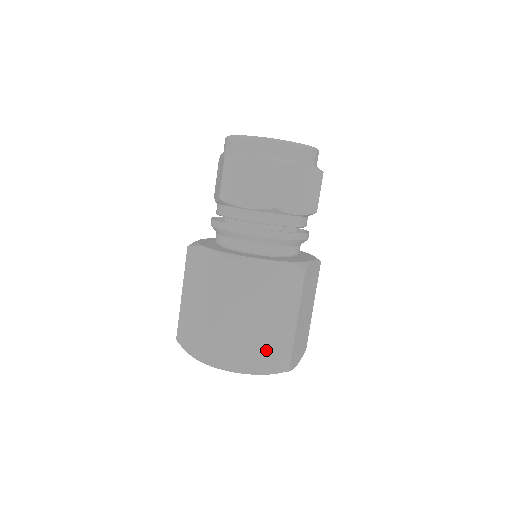
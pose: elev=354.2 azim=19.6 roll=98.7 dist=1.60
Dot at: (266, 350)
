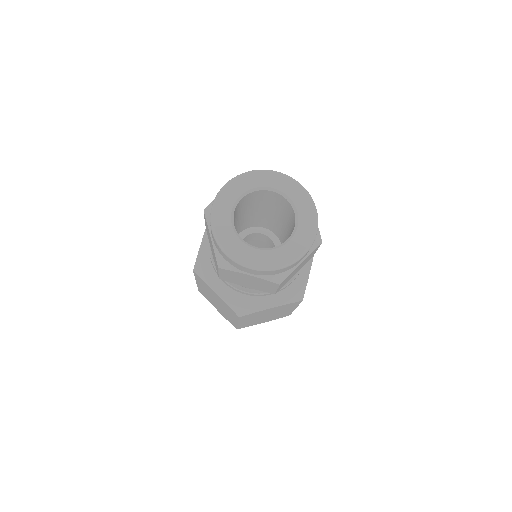
Dot at: (223, 313)
